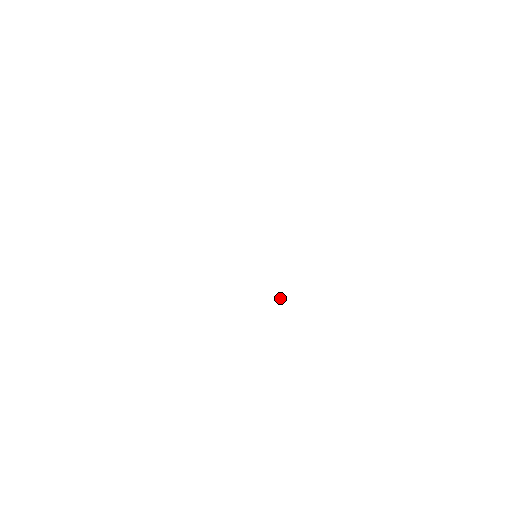
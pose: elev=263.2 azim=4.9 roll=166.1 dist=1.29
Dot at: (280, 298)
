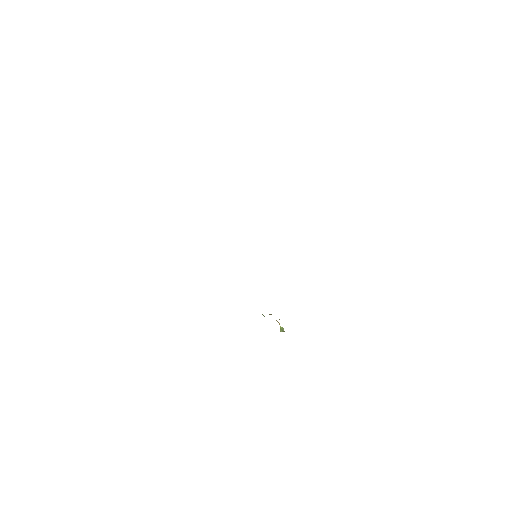
Dot at: occluded
